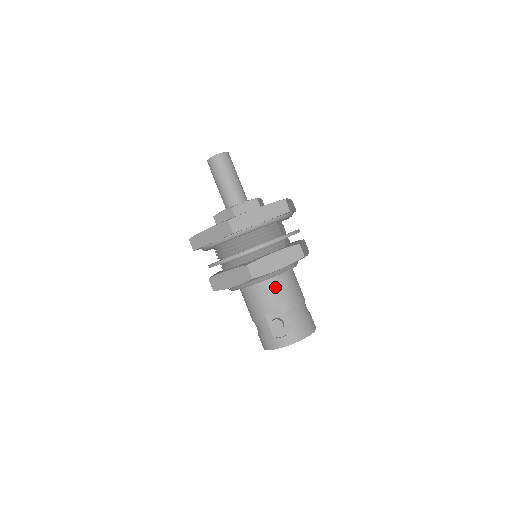
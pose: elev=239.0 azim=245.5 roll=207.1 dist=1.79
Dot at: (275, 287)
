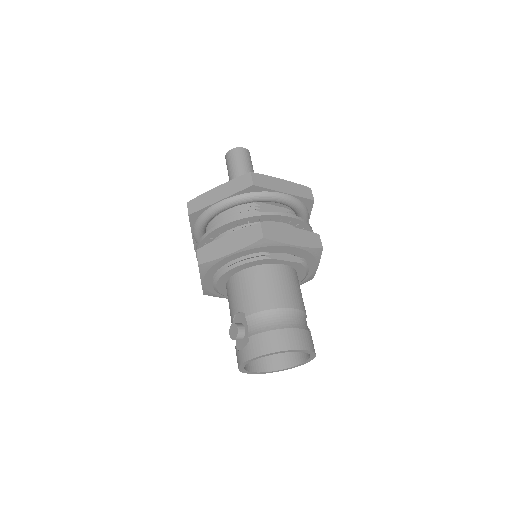
Dot at: (242, 283)
